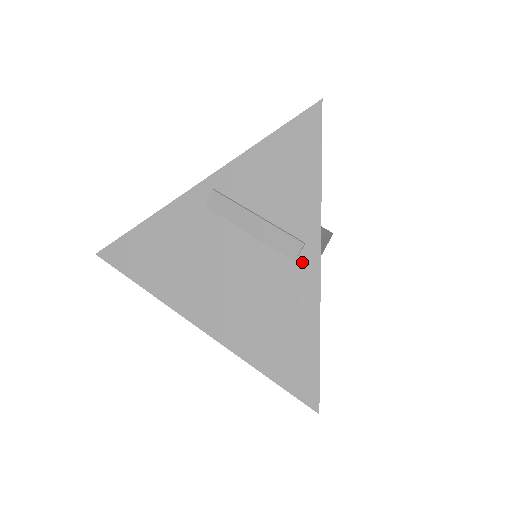
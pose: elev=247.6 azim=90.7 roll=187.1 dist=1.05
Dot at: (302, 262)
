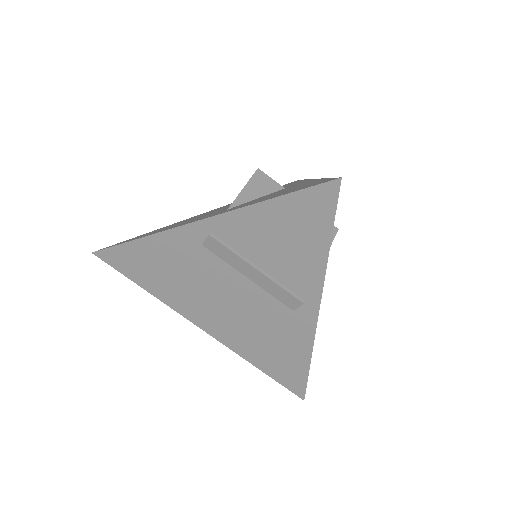
Dot at: (300, 313)
